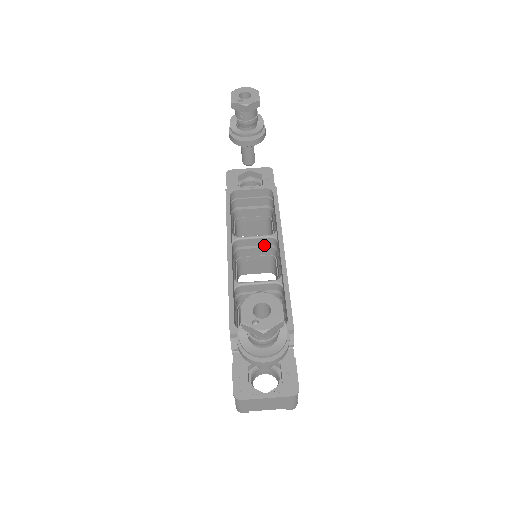
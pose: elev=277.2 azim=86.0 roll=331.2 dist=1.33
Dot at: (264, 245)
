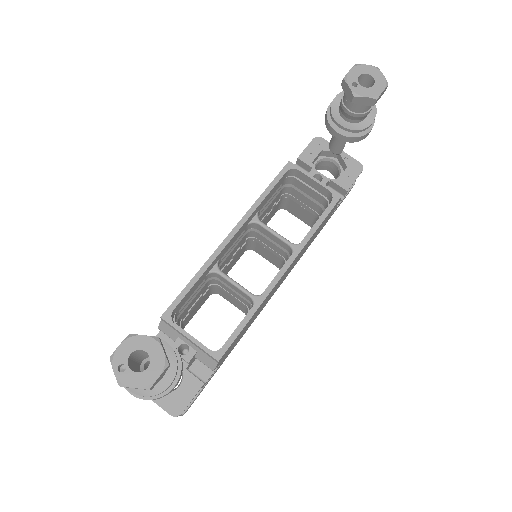
Dot at: (281, 246)
